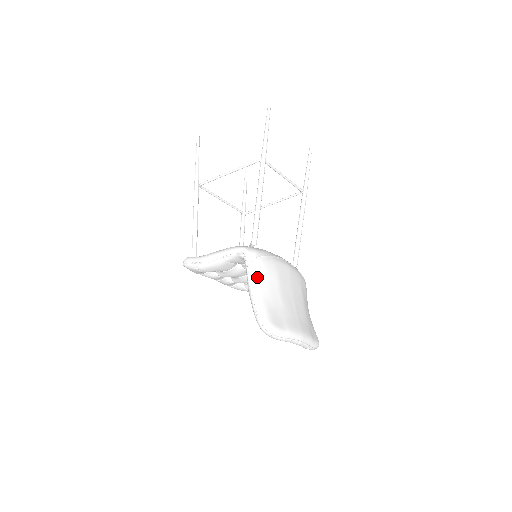
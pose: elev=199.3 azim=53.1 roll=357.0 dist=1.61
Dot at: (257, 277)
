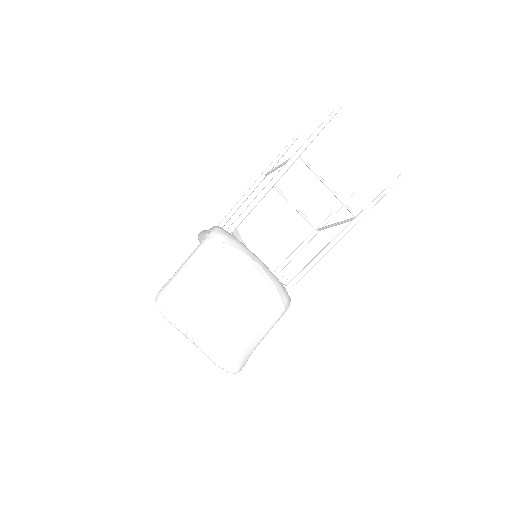
Dot at: (197, 255)
